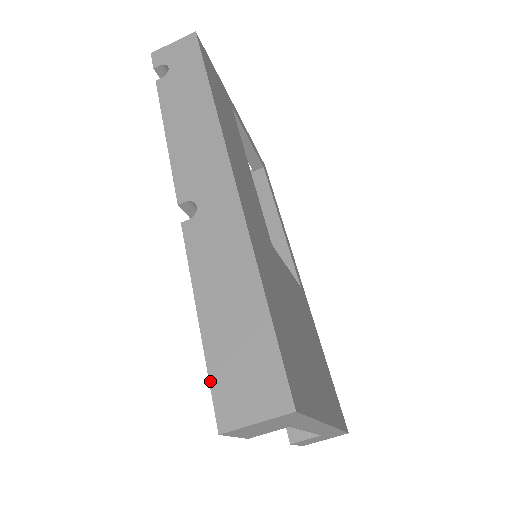
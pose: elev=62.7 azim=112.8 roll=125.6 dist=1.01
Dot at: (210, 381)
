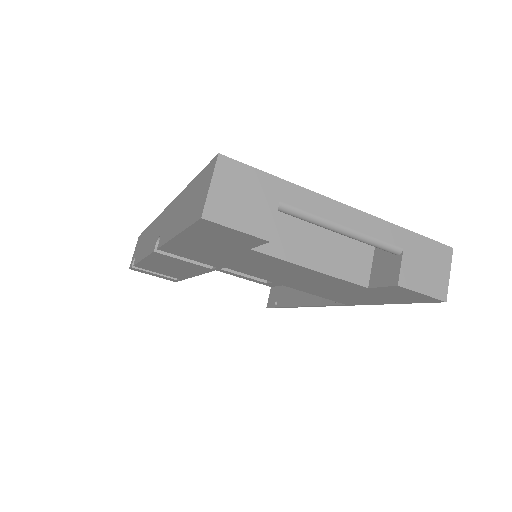
Dot at: (189, 226)
